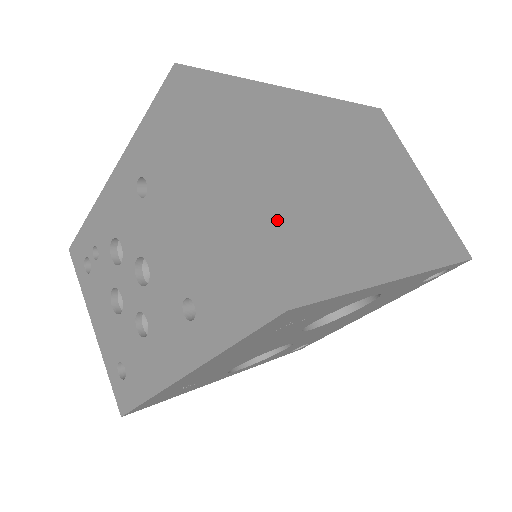
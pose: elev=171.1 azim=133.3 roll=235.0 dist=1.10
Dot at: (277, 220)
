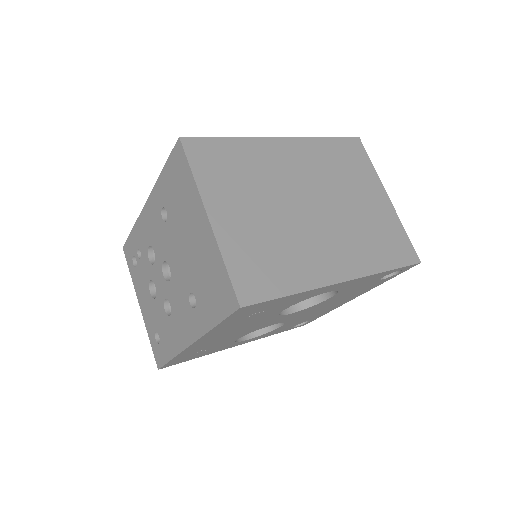
Dot at: (243, 246)
